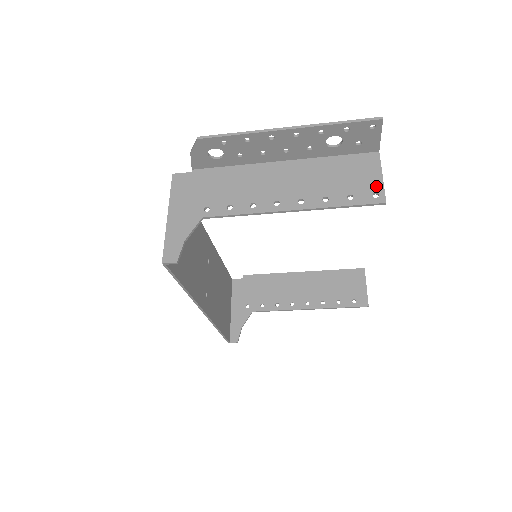
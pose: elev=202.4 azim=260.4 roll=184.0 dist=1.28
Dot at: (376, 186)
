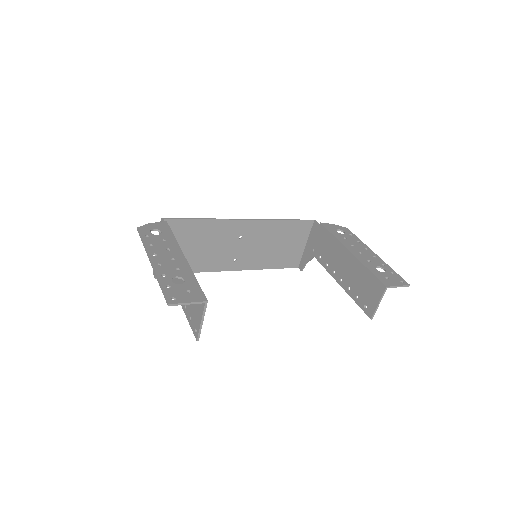
Dot at: (197, 325)
